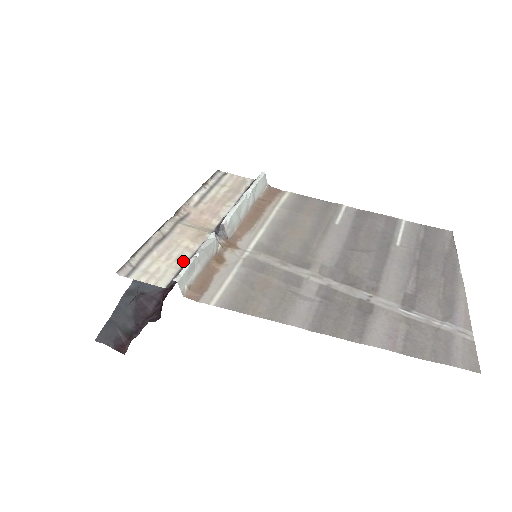
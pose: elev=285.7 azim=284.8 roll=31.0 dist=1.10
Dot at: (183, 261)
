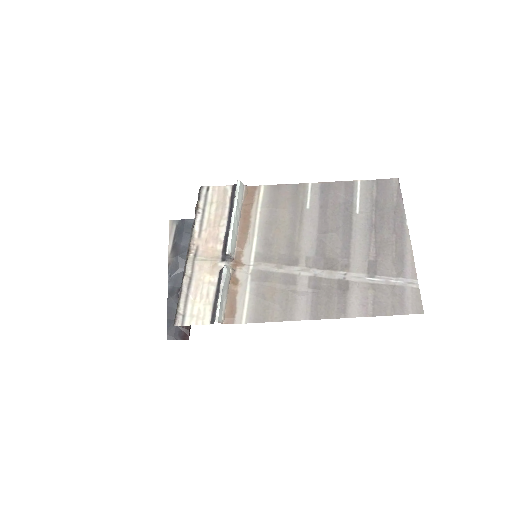
Dot at: (212, 296)
